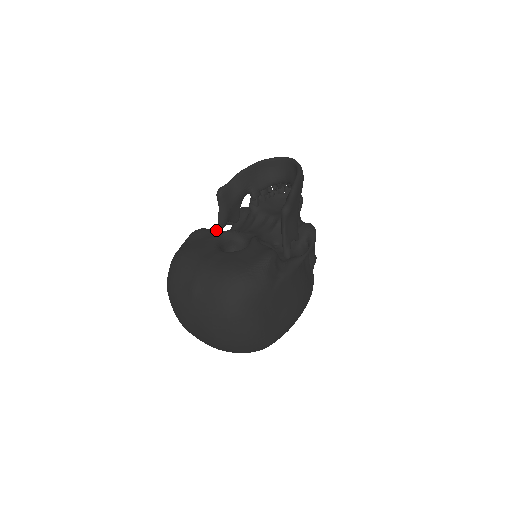
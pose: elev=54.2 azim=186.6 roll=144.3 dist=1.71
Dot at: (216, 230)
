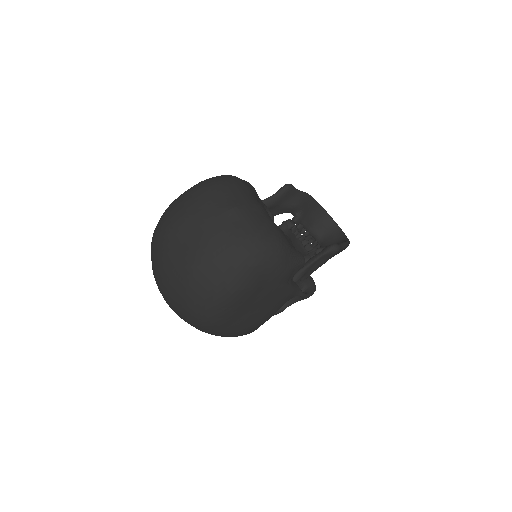
Dot at: occluded
